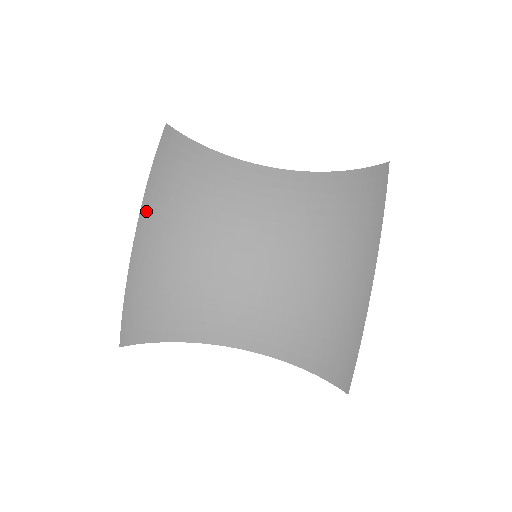
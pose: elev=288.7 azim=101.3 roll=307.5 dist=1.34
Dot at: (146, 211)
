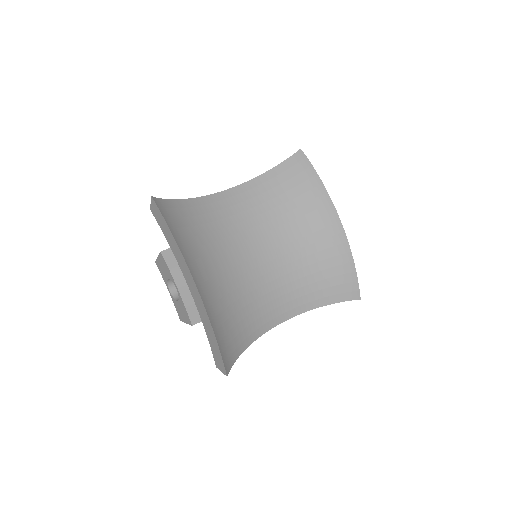
Dot at: (191, 268)
